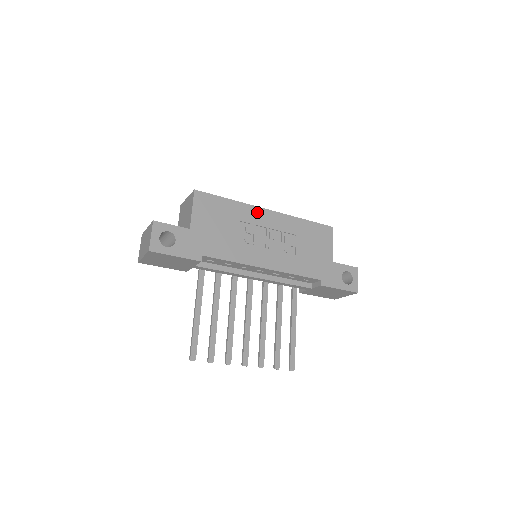
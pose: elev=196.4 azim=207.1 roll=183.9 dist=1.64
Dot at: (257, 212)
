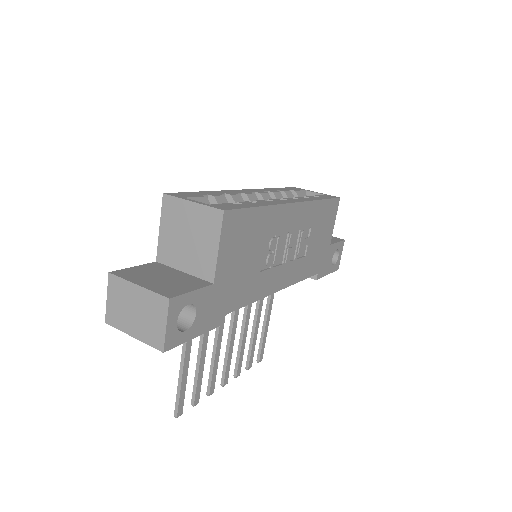
Dot at: (284, 213)
